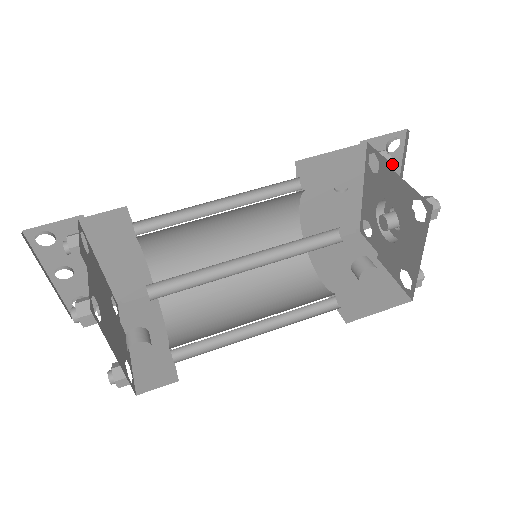
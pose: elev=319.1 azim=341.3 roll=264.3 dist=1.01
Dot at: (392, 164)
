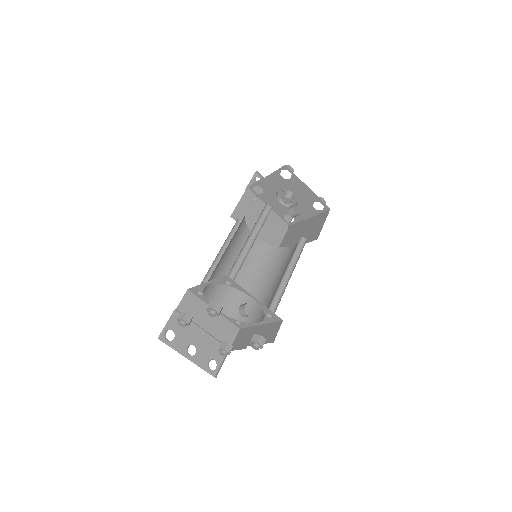
Dot at: (262, 178)
